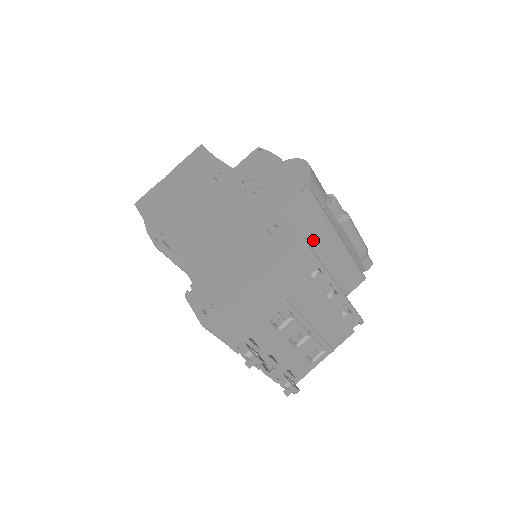
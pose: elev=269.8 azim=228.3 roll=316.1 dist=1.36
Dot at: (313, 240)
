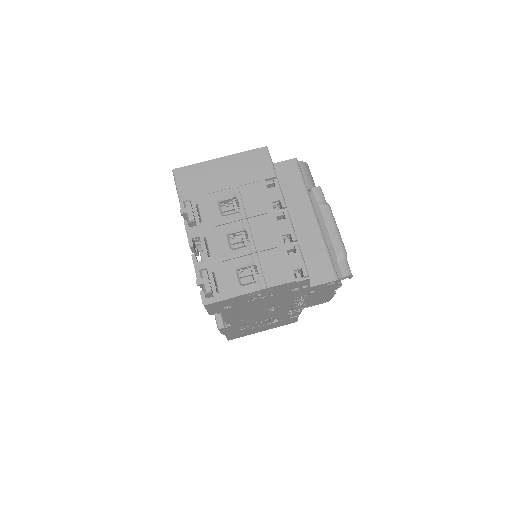
Dot at: (290, 201)
